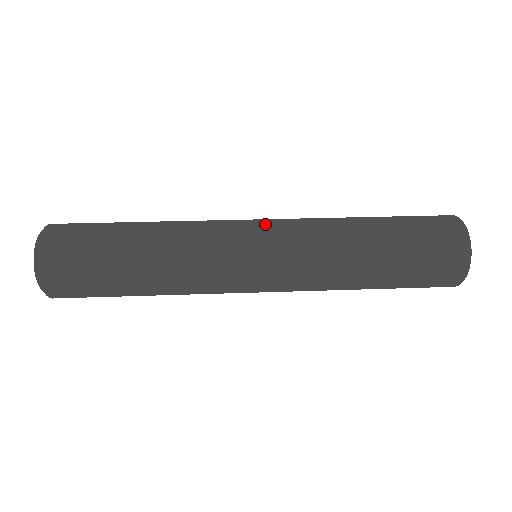
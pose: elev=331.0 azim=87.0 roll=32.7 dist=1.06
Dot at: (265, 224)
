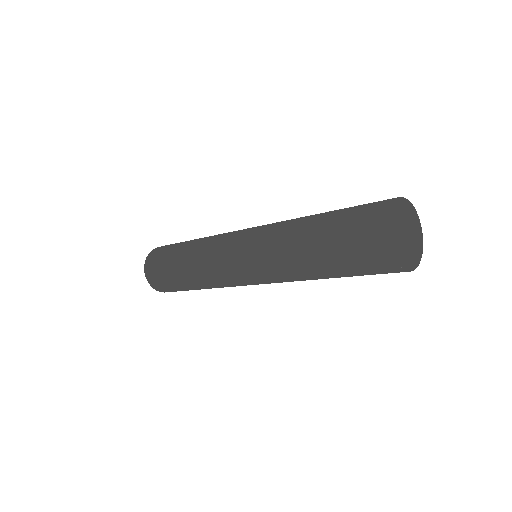
Dot at: (244, 235)
